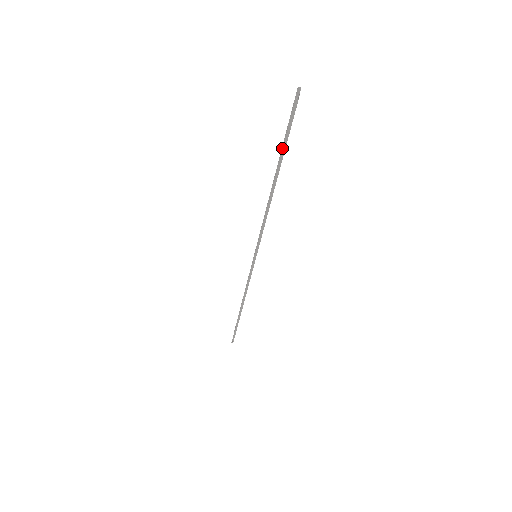
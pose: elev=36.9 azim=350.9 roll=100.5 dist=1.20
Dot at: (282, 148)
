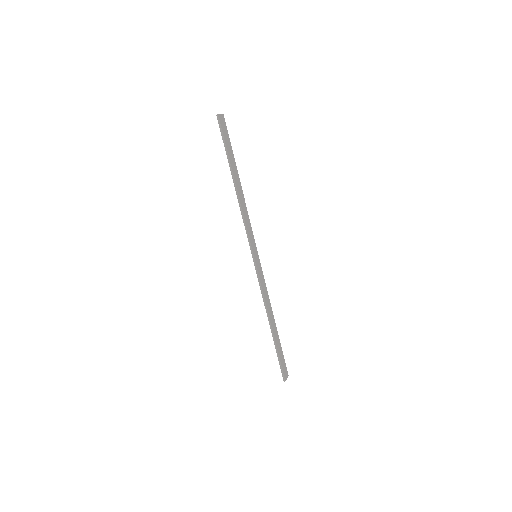
Dot at: (225, 150)
